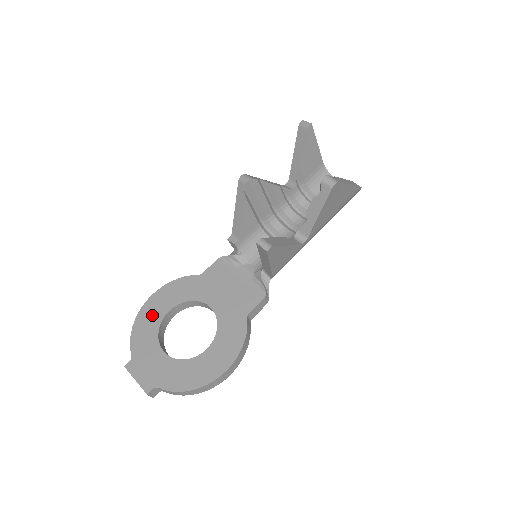
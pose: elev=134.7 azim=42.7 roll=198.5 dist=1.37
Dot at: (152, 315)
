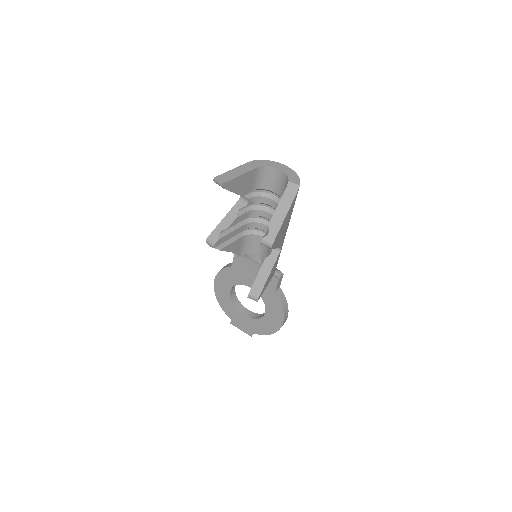
Dot at: (223, 295)
